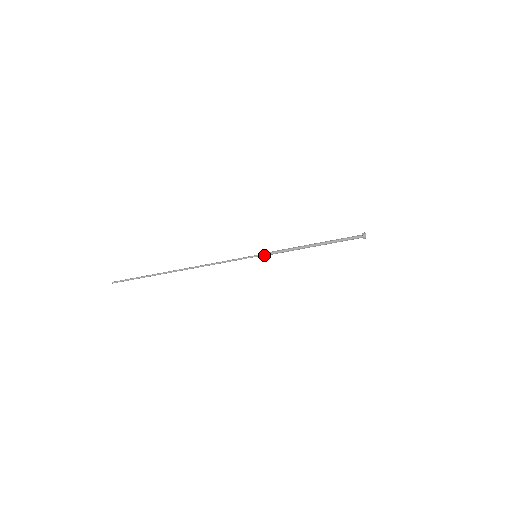
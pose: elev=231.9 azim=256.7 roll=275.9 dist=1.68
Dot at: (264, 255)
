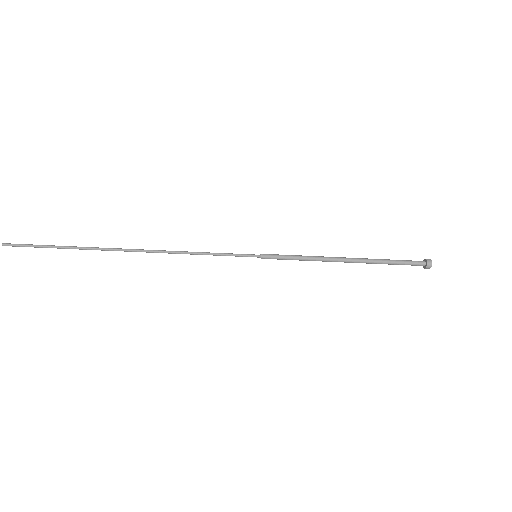
Dot at: (269, 256)
